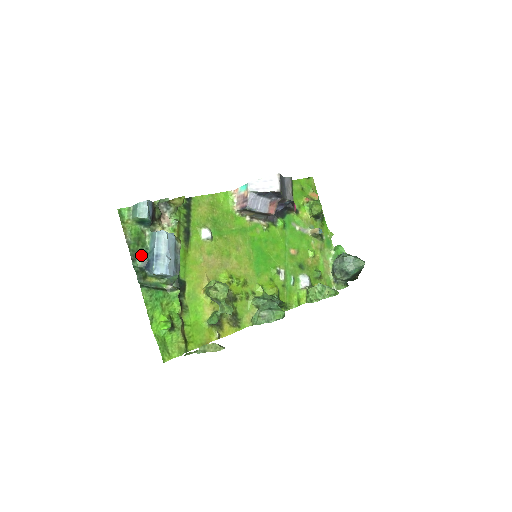
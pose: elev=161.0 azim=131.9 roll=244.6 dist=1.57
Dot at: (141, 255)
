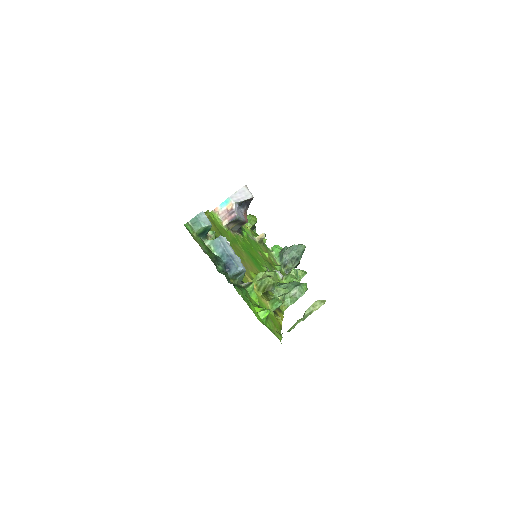
Dot at: (218, 260)
